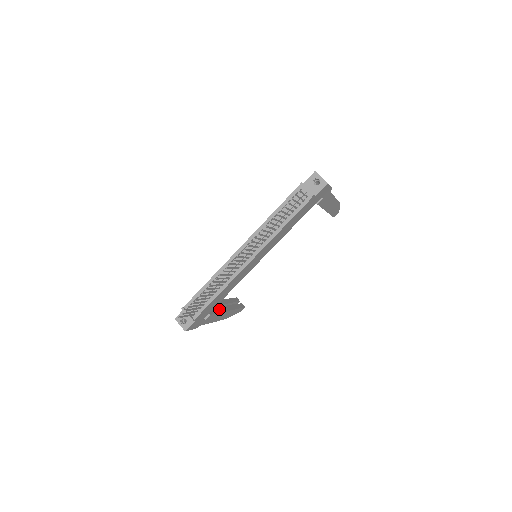
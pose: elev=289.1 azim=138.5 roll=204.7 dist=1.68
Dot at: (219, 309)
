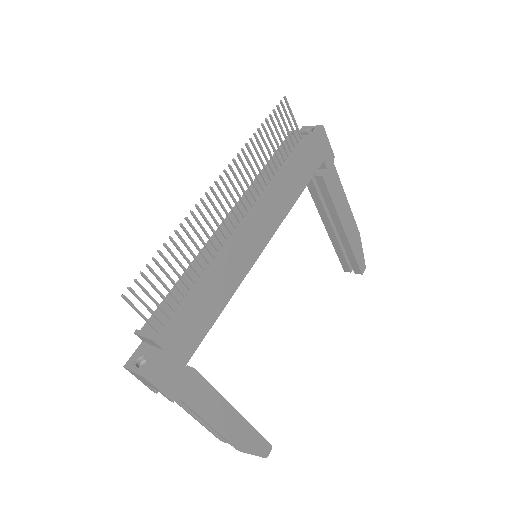
Dot at: occluded
